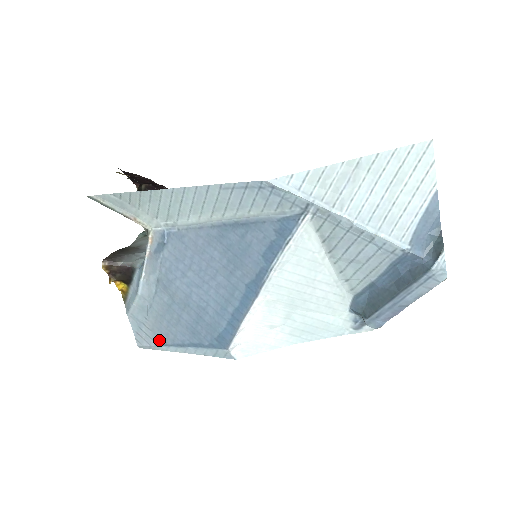
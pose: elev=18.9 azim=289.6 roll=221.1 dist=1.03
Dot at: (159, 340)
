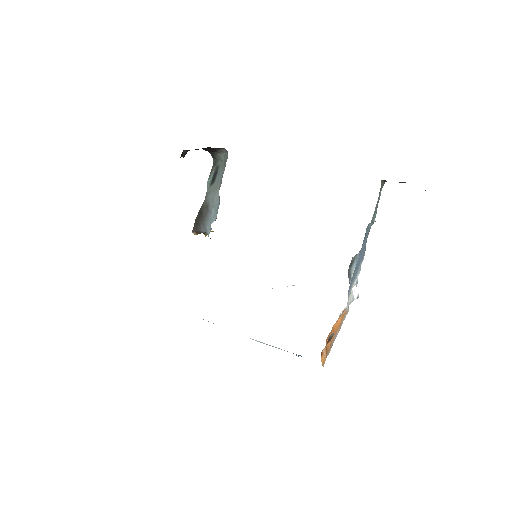
Dot at: occluded
